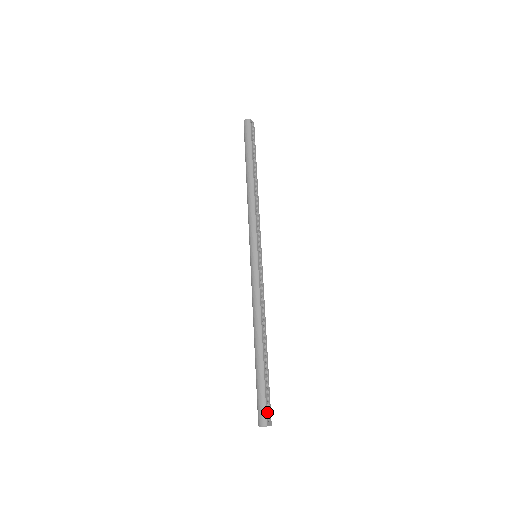
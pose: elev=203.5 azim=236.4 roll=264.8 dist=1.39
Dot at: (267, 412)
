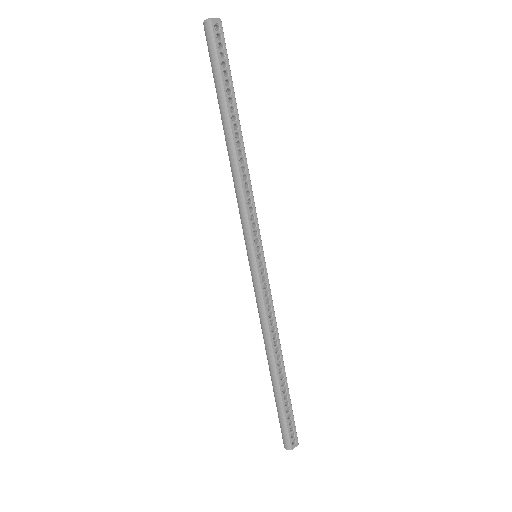
Dot at: (292, 433)
